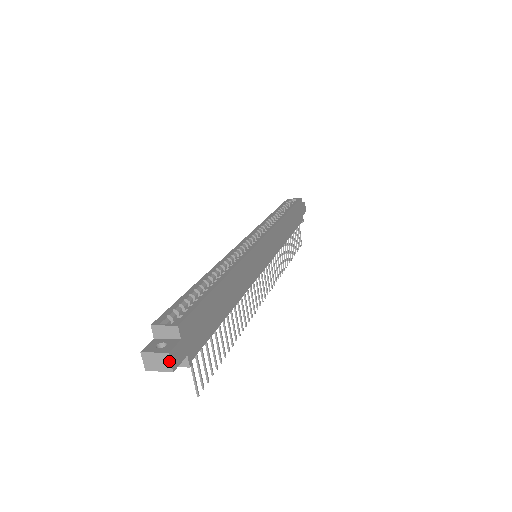
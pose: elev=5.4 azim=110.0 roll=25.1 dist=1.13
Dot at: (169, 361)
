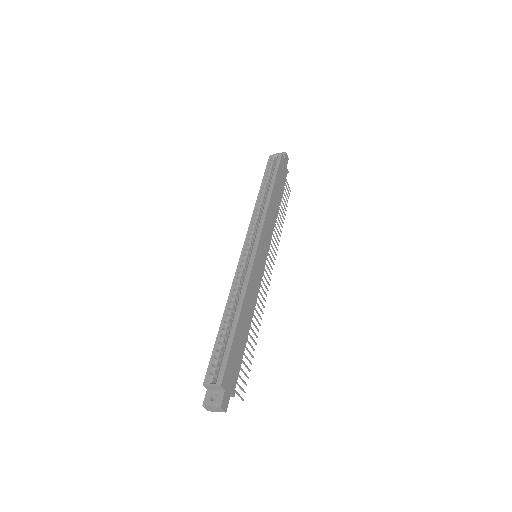
Dot at: (222, 409)
